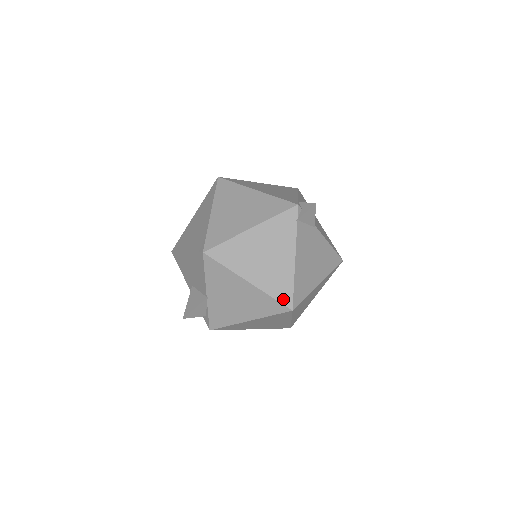
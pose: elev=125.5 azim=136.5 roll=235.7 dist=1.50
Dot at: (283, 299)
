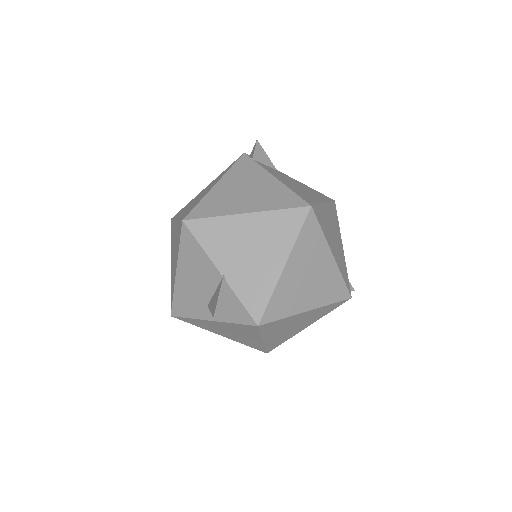
Dot at: (293, 204)
